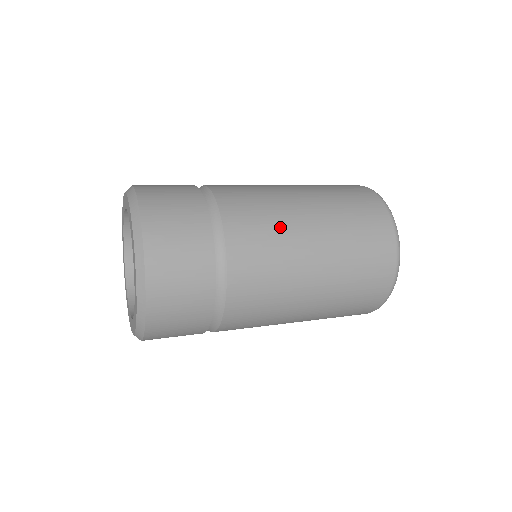
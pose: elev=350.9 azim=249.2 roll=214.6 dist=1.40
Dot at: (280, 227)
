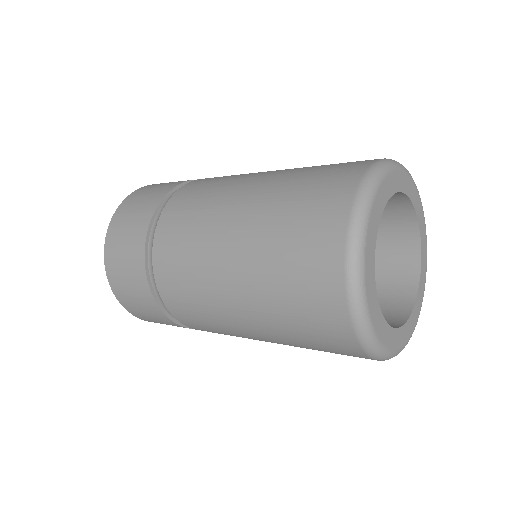
Dot at: (198, 250)
